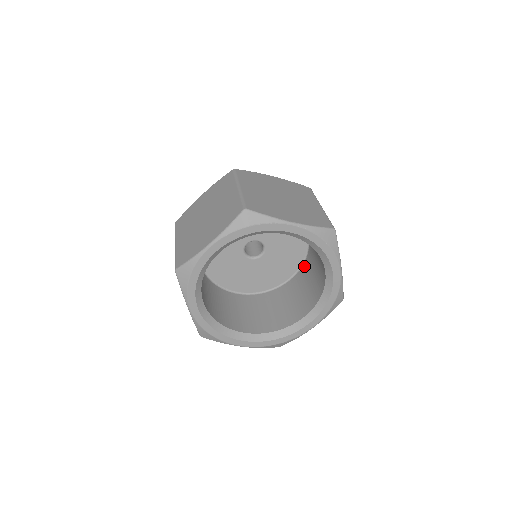
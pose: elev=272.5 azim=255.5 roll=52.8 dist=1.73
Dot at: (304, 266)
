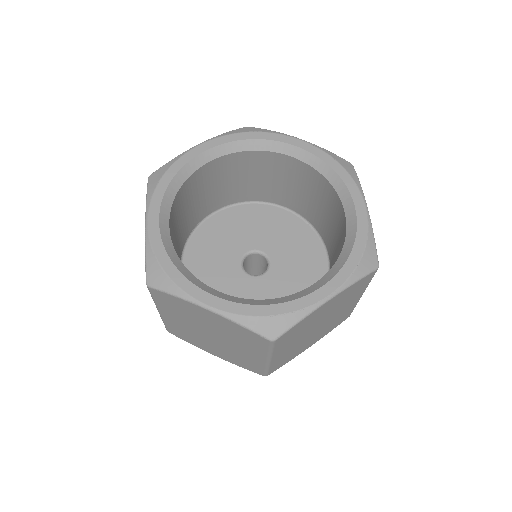
Dot at: occluded
